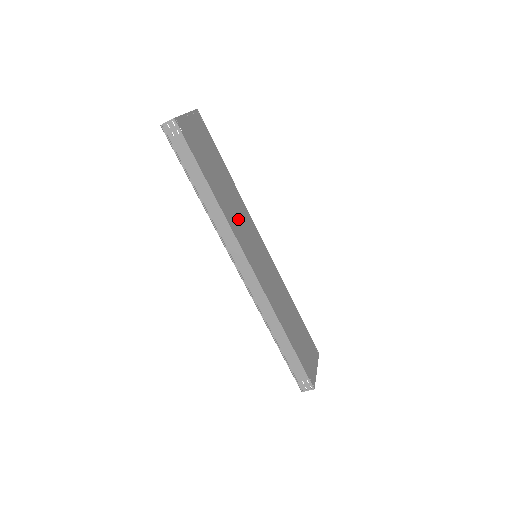
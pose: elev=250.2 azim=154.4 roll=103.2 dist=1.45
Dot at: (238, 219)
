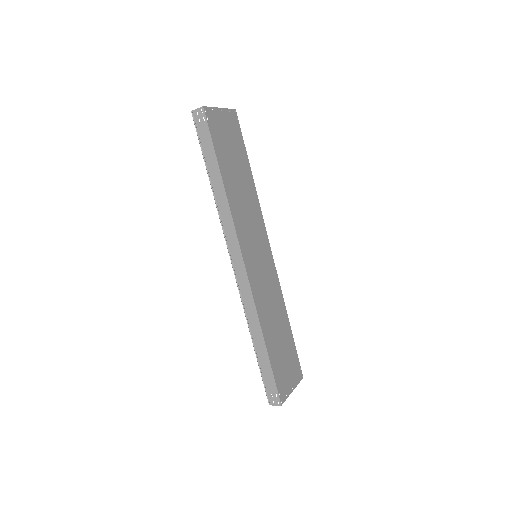
Dot at: (245, 215)
